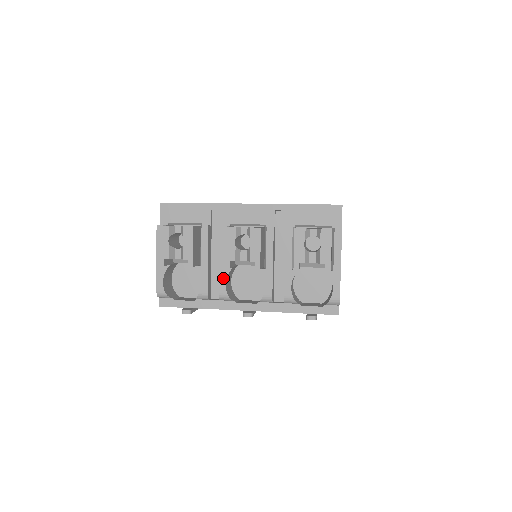
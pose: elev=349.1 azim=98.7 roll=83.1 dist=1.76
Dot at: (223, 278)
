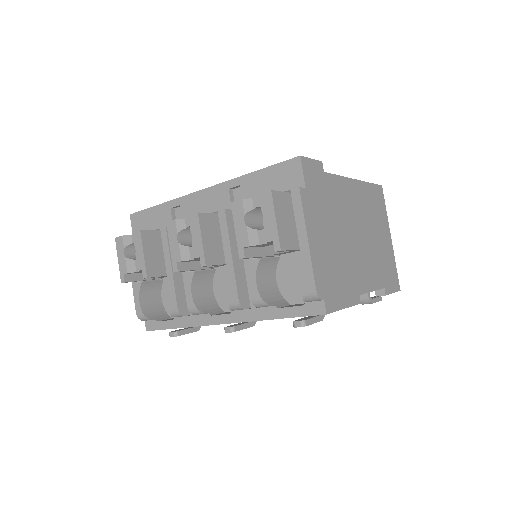
Dot at: (188, 286)
